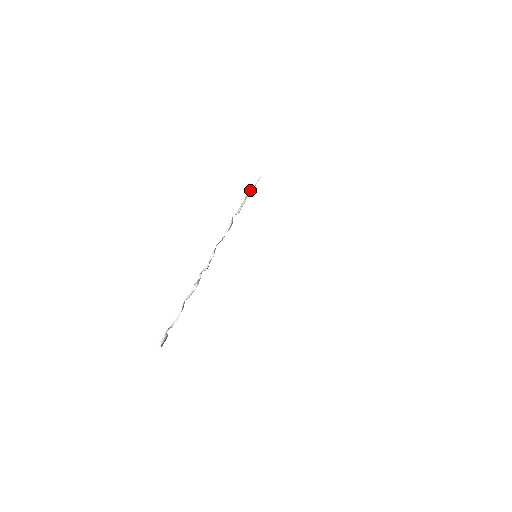
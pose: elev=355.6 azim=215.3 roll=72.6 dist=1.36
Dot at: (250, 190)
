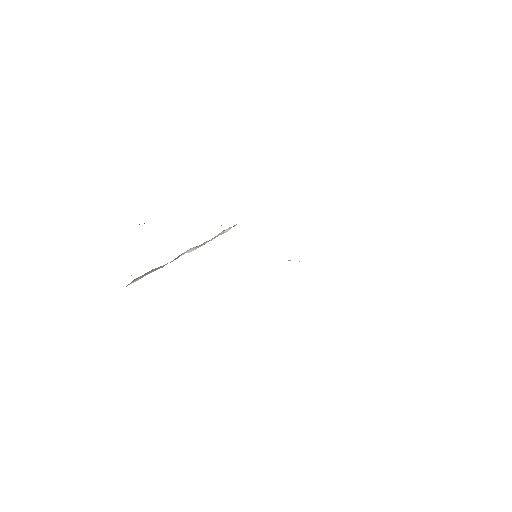
Dot at: occluded
